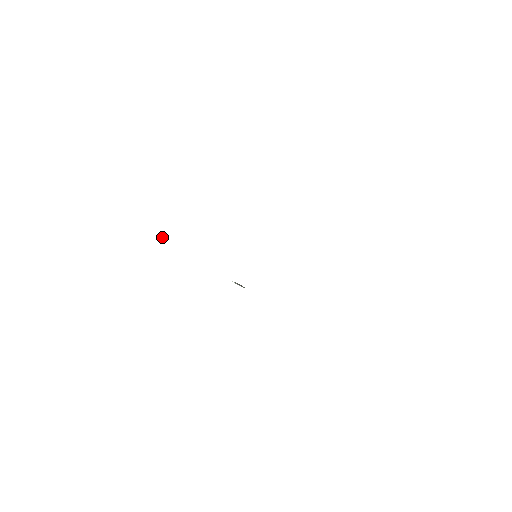
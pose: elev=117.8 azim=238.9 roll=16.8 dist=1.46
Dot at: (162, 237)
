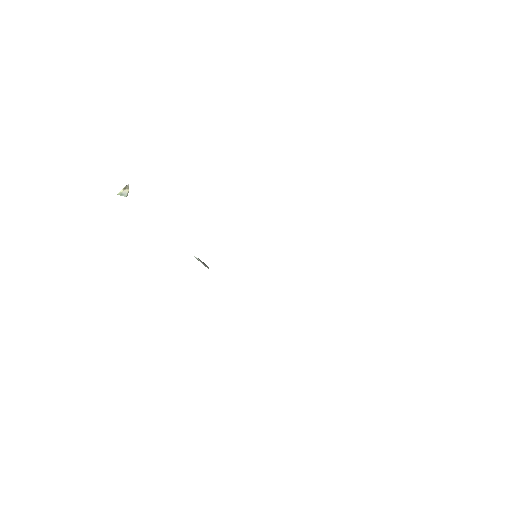
Dot at: (125, 190)
